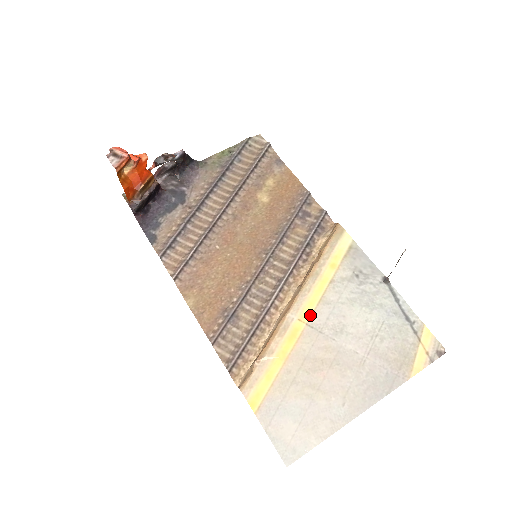
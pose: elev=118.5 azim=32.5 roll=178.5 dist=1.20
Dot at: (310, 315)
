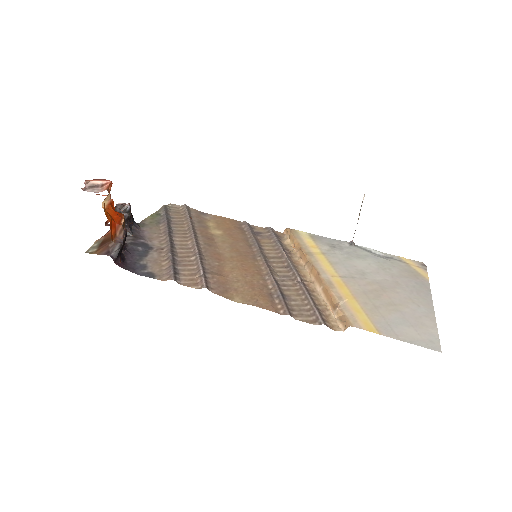
Dot at: (335, 272)
